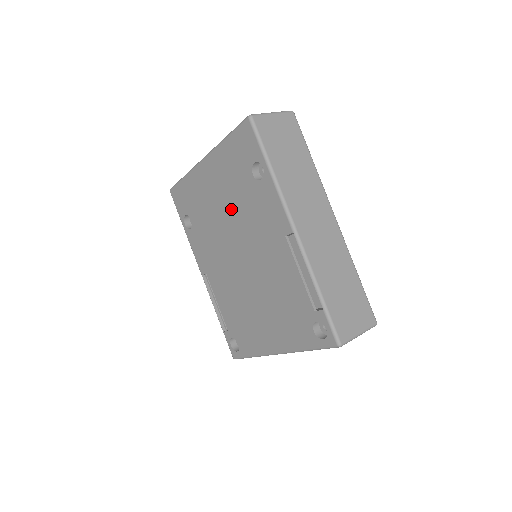
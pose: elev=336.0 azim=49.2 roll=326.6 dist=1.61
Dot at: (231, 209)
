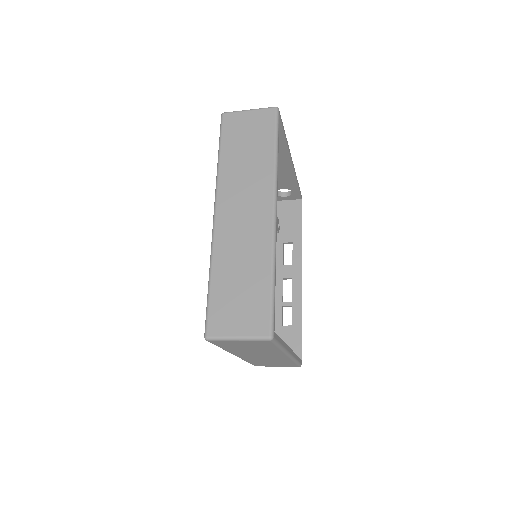
Dot at: occluded
